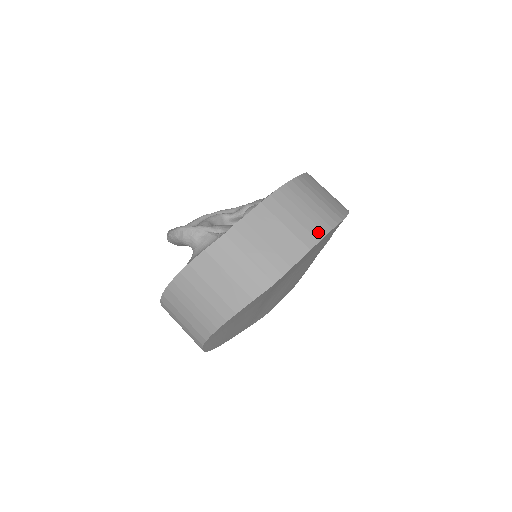
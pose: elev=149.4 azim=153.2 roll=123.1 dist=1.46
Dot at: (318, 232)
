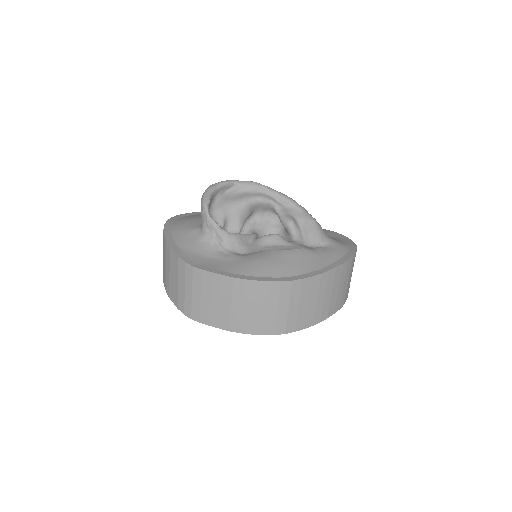
Dot at: (249, 328)
